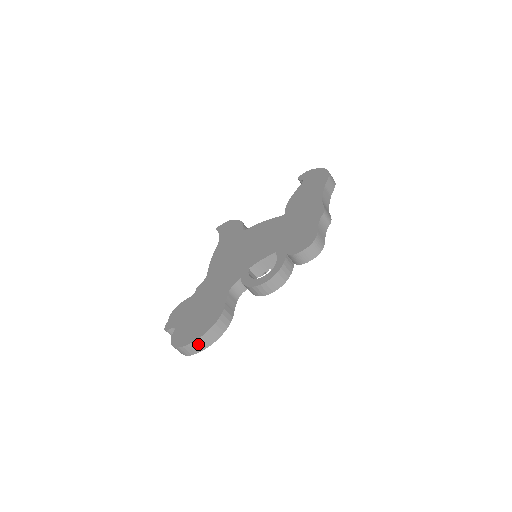
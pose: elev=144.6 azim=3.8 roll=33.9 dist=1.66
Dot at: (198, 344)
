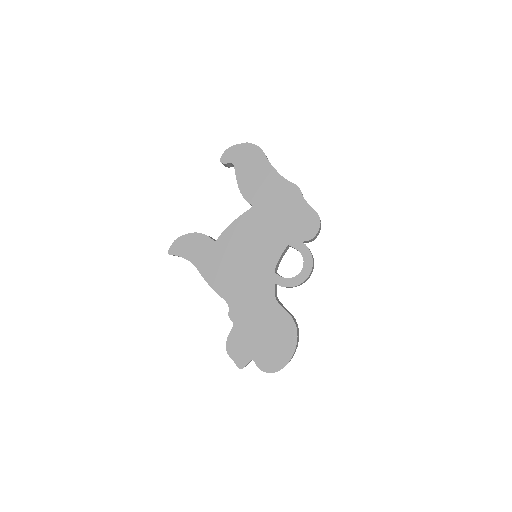
Dot at: (293, 355)
